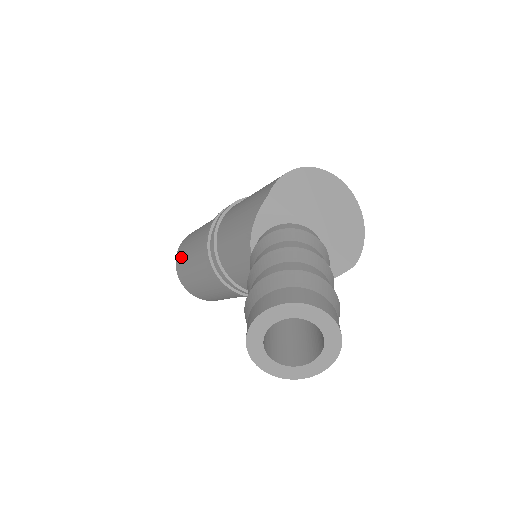
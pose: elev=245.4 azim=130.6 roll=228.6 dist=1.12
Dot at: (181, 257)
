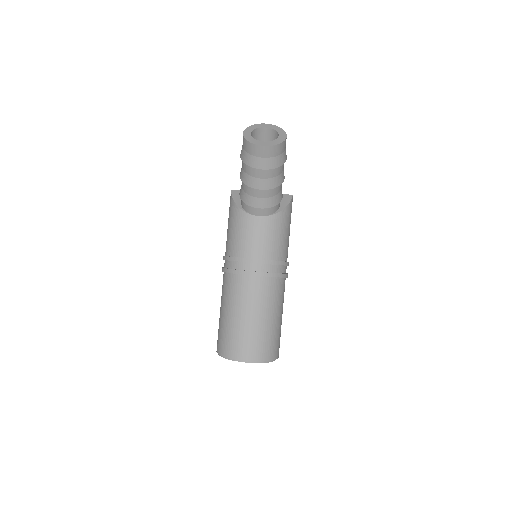
Dot at: (220, 337)
